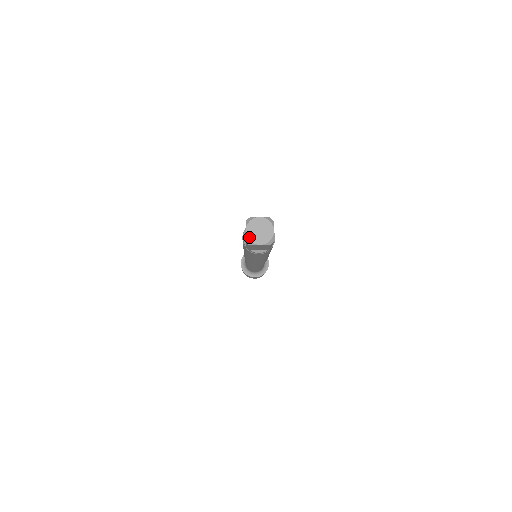
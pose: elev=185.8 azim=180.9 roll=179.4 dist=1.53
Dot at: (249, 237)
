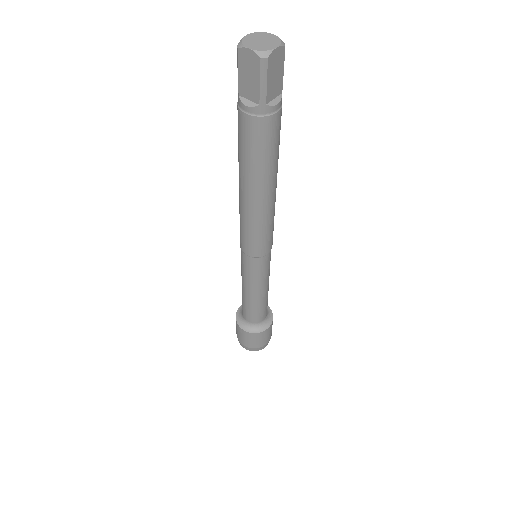
Dot at: (244, 39)
